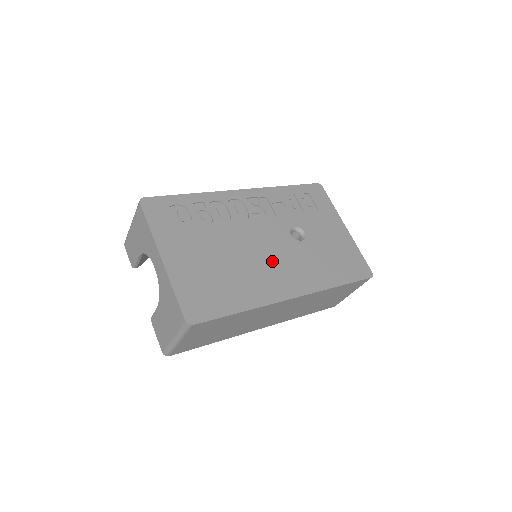
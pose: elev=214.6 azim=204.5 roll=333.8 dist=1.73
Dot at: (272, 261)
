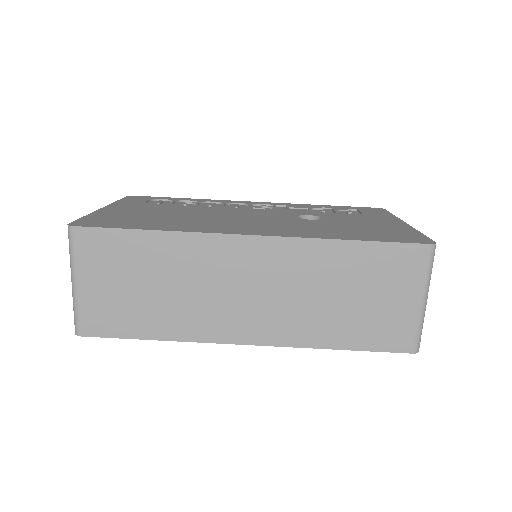
Dot at: (245, 221)
